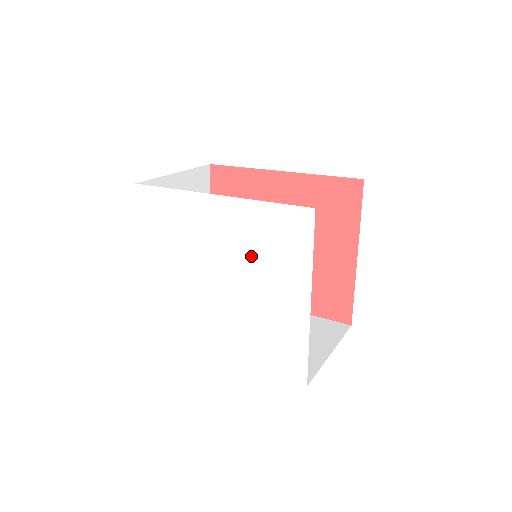
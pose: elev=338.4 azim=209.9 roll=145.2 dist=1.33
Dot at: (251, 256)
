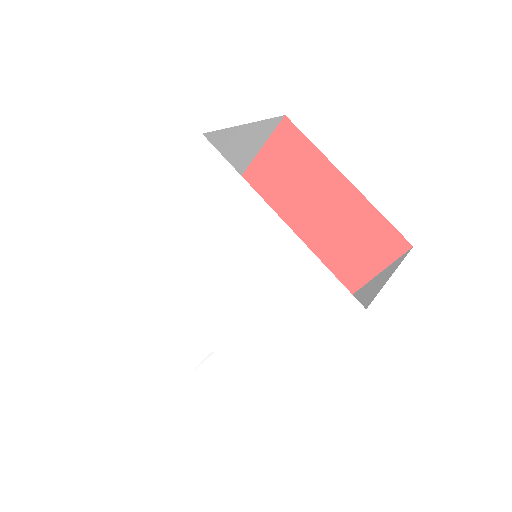
Dot at: (211, 235)
